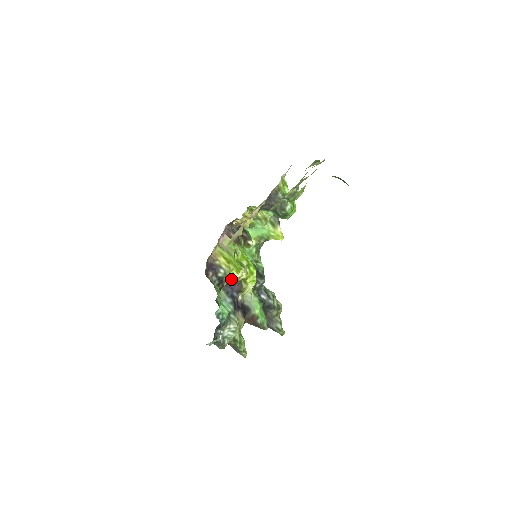
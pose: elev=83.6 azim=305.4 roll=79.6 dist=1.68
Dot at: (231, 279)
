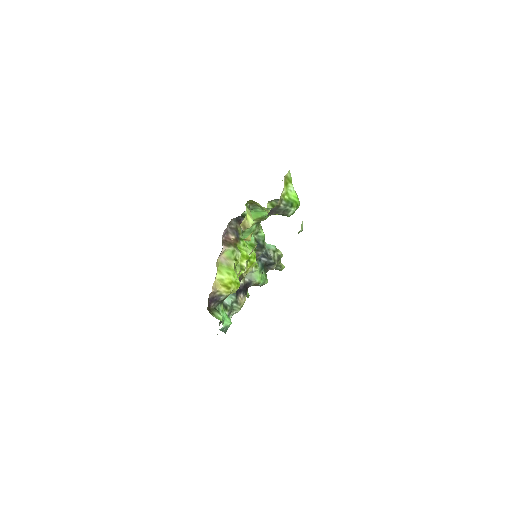
Dot at: (232, 293)
